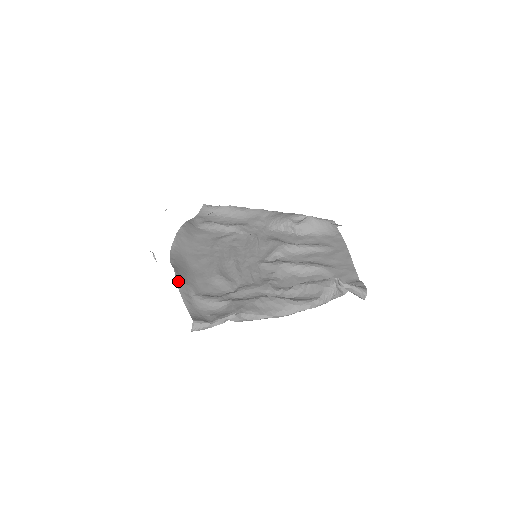
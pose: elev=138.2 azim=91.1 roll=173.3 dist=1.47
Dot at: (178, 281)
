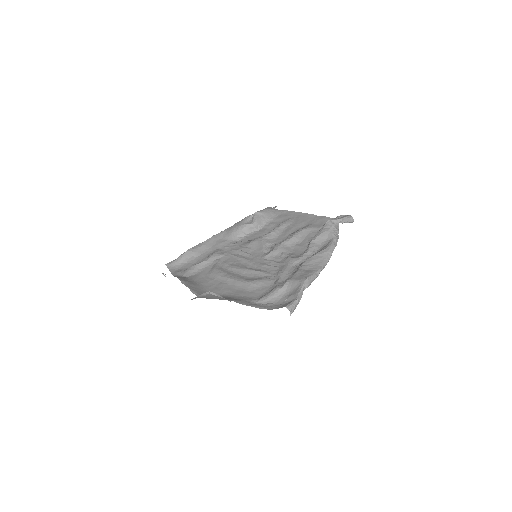
Dot at: (237, 302)
